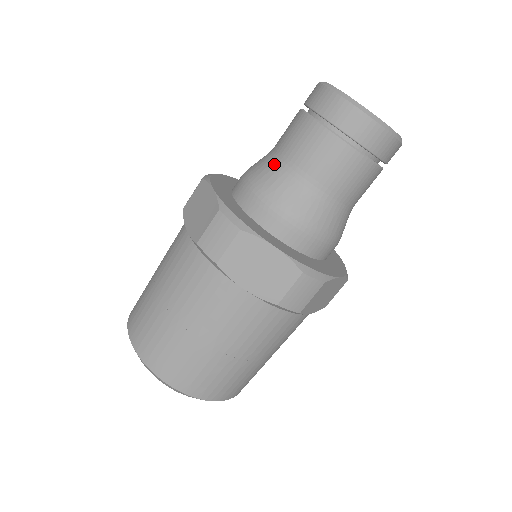
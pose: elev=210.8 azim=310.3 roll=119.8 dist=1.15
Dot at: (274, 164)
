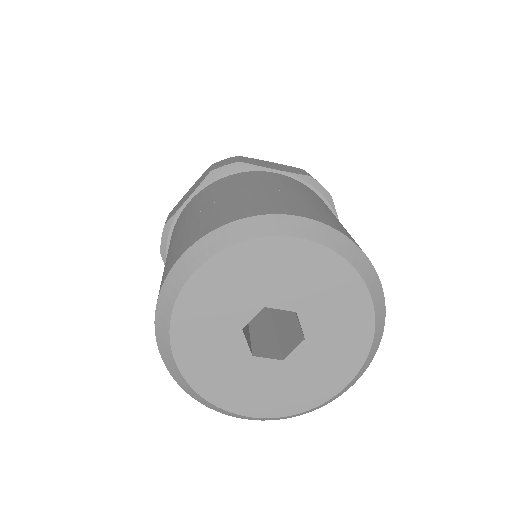
Dot at: occluded
